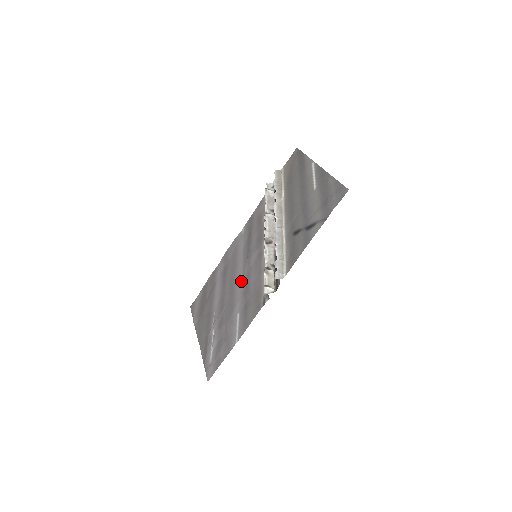
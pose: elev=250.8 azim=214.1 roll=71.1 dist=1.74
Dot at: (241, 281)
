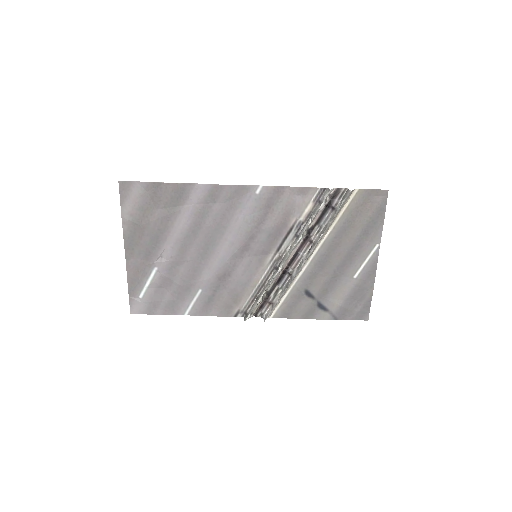
Dot at: (222, 260)
